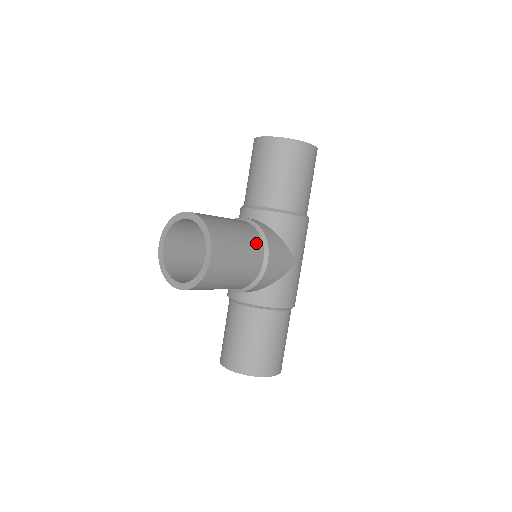
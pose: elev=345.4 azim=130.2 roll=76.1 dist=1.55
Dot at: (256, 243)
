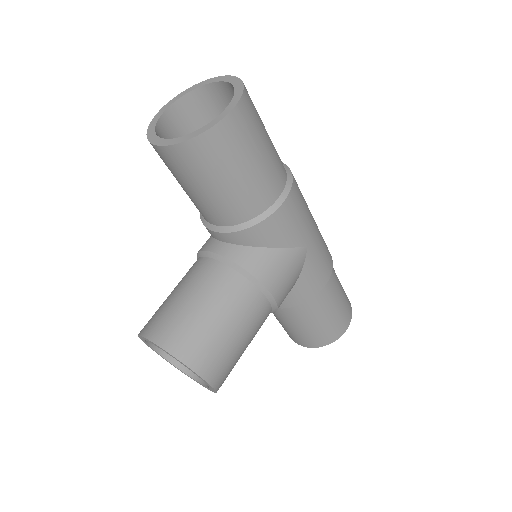
Dot at: (246, 297)
